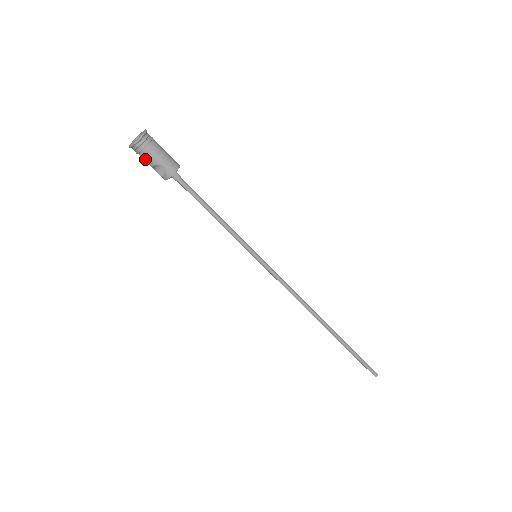
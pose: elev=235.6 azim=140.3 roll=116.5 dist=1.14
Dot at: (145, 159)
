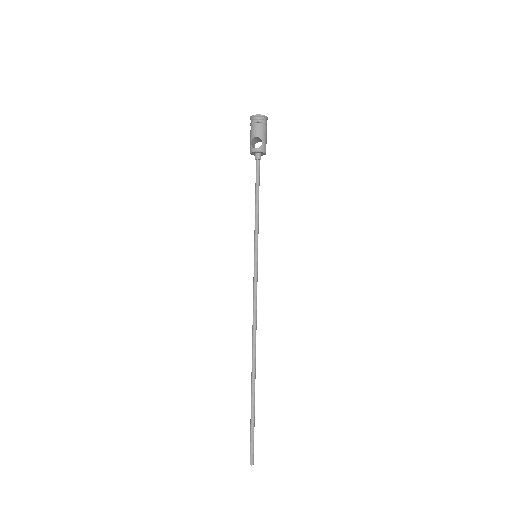
Dot at: (255, 129)
